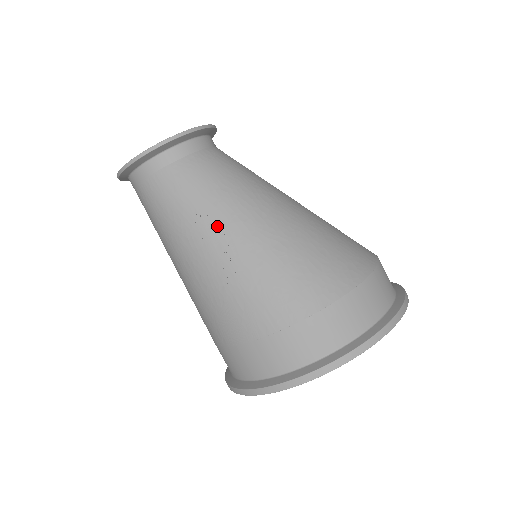
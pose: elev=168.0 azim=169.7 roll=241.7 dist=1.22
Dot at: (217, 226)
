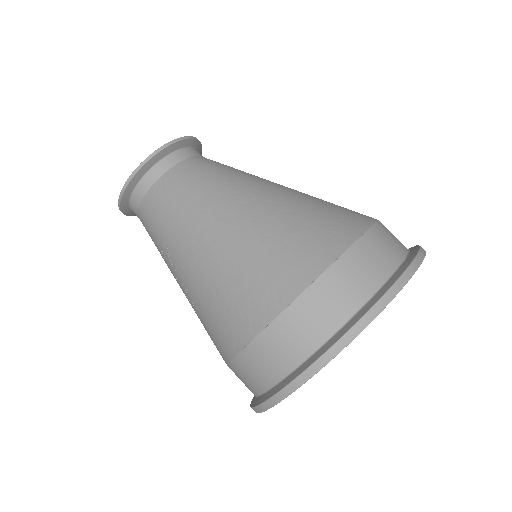
Dot at: (172, 261)
